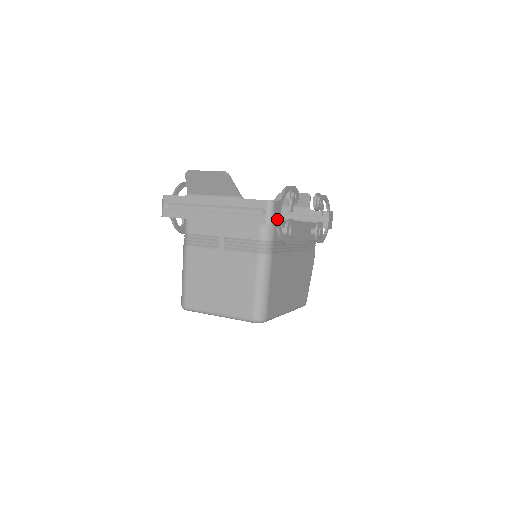
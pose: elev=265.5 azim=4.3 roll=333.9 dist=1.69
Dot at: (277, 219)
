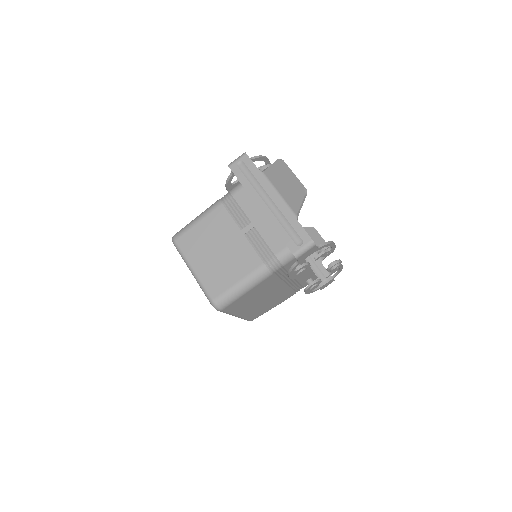
Dot at: (303, 257)
